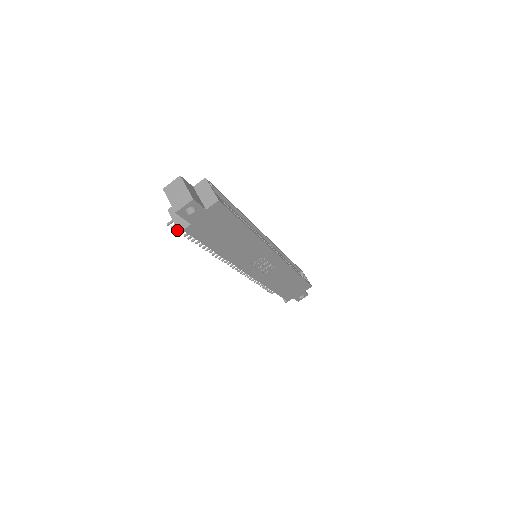
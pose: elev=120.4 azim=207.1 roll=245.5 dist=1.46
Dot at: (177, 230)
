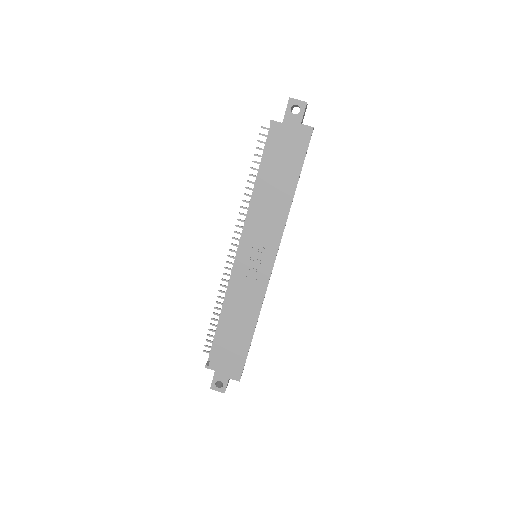
Dot at: (259, 141)
